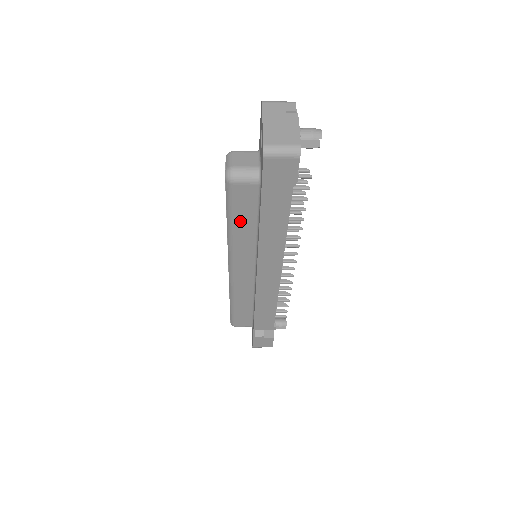
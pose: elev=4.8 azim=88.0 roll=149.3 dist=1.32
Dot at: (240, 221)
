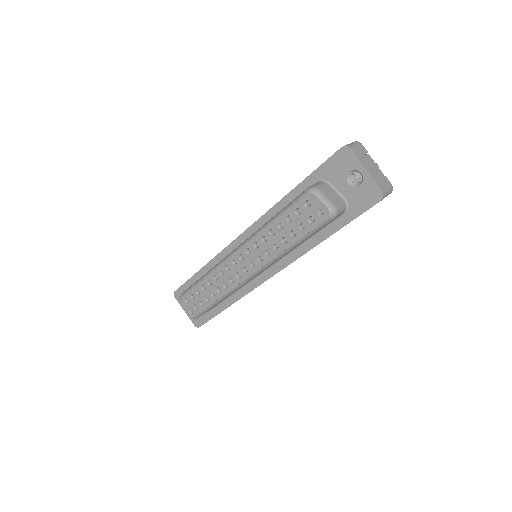
Dot at: occluded
